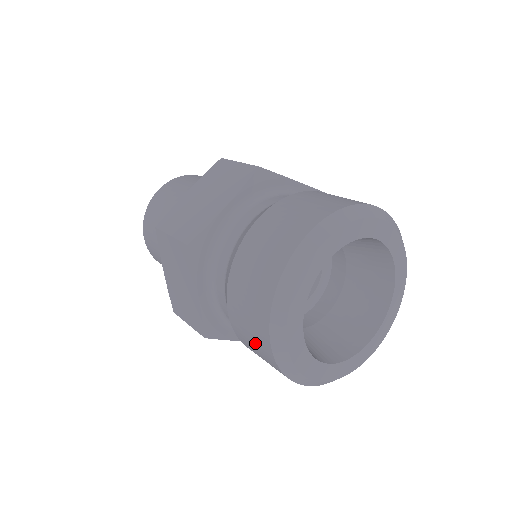
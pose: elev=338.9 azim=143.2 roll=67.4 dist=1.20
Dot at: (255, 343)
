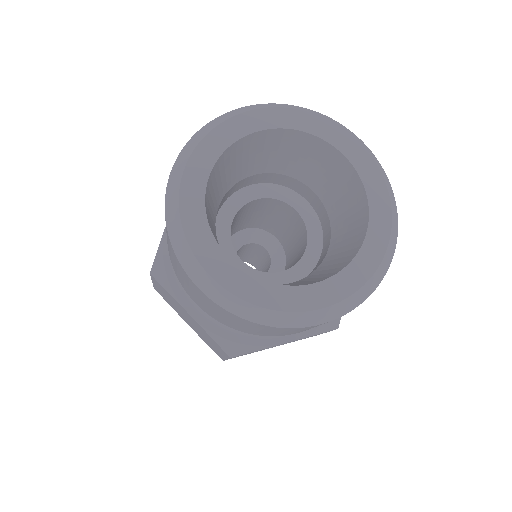
Dot at: (216, 311)
